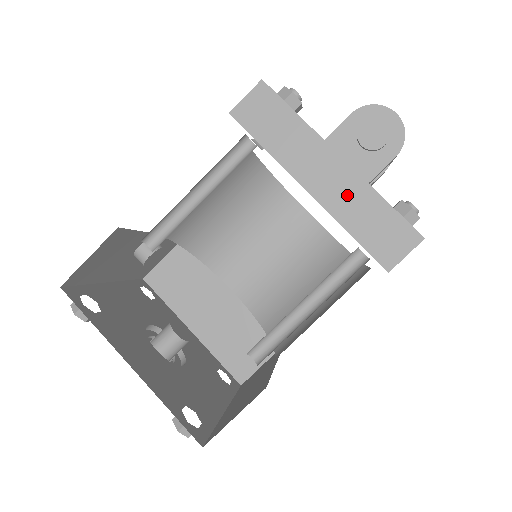
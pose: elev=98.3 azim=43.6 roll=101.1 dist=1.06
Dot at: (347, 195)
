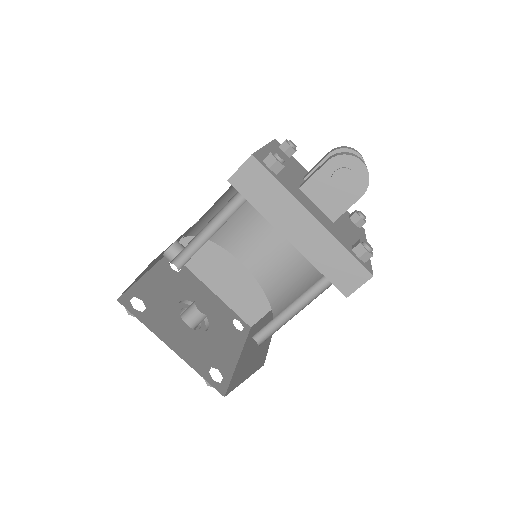
Dot at: (318, 245)
